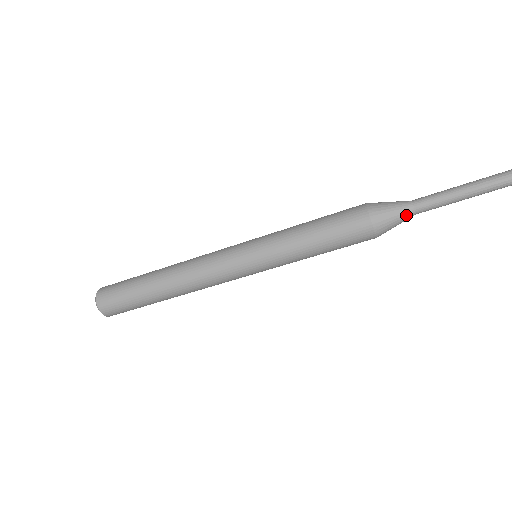
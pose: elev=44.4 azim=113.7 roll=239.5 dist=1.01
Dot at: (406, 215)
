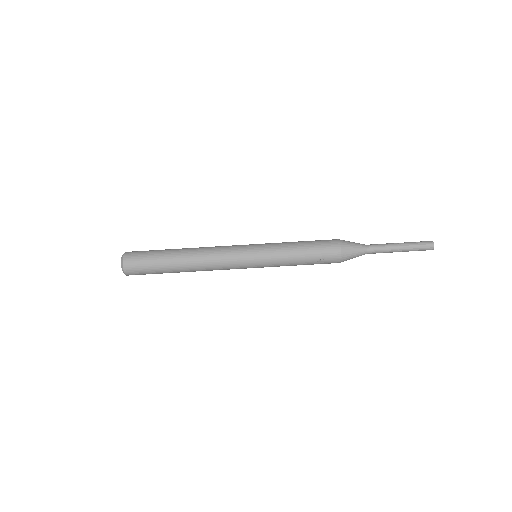
Dot at: (361, 246)
